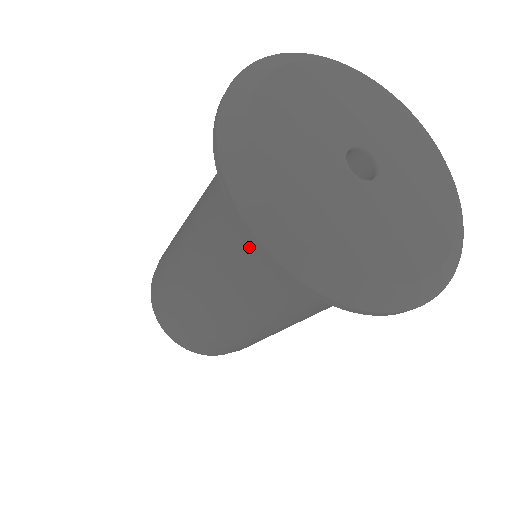
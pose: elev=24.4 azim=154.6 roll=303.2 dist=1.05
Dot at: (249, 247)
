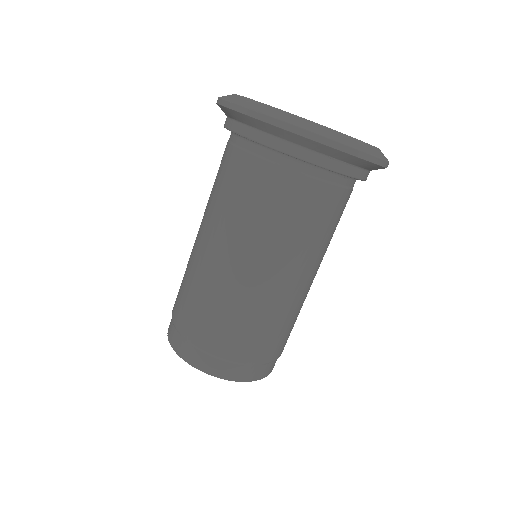
Dot at: (266, 168)
